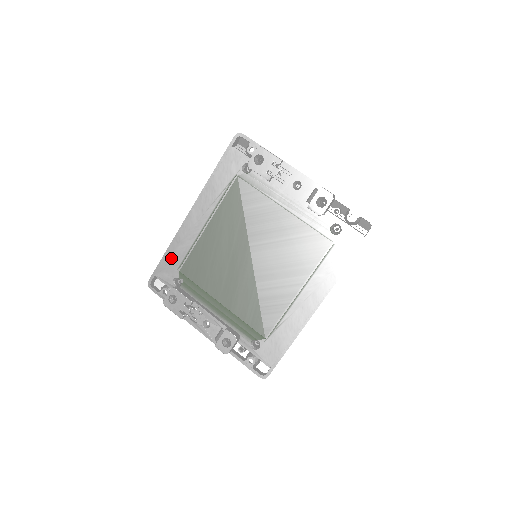
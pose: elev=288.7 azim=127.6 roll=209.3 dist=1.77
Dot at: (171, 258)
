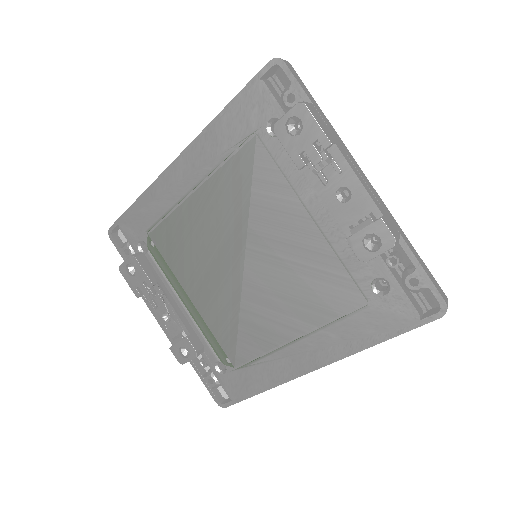
Dot at: (140, 213)
